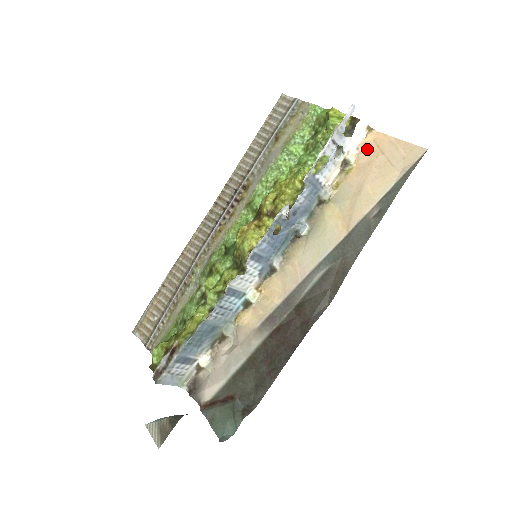
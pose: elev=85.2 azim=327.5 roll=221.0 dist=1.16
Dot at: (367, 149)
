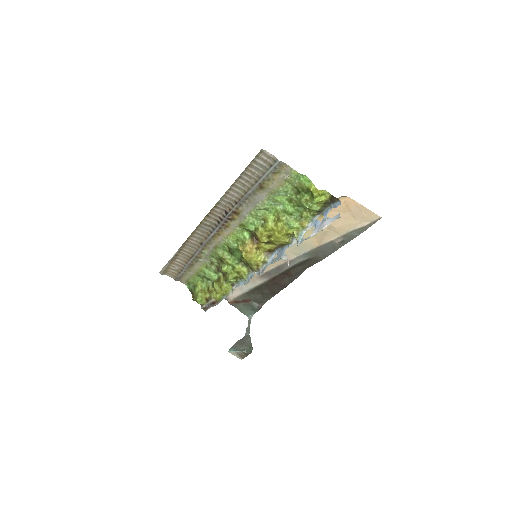
Dot at: (339, 206)
